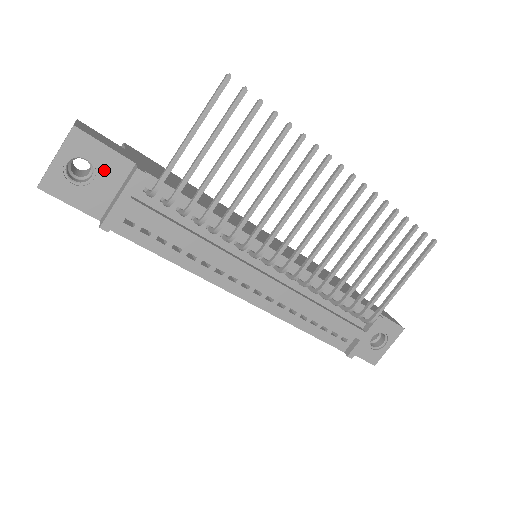
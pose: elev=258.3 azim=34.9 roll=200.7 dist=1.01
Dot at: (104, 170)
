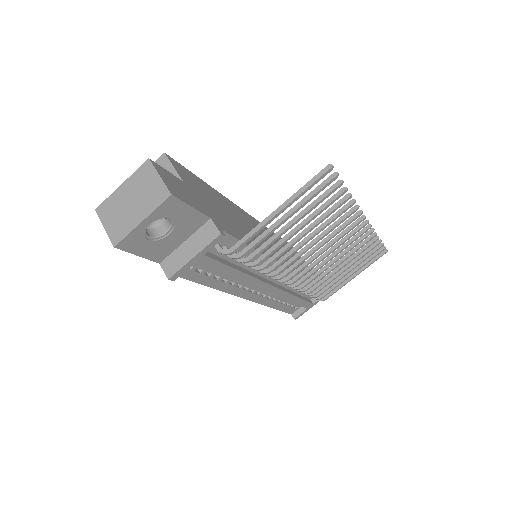
Dot at: (181, 226)
